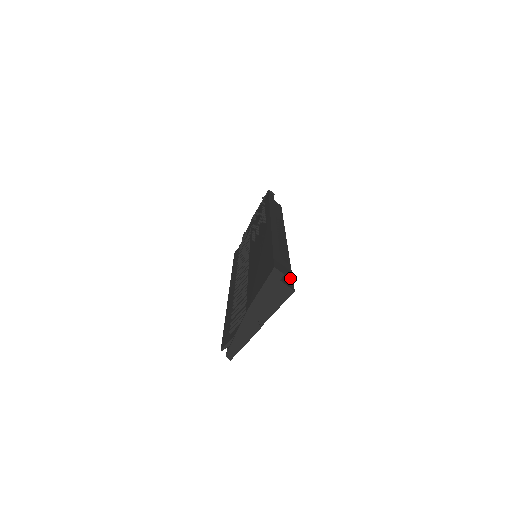
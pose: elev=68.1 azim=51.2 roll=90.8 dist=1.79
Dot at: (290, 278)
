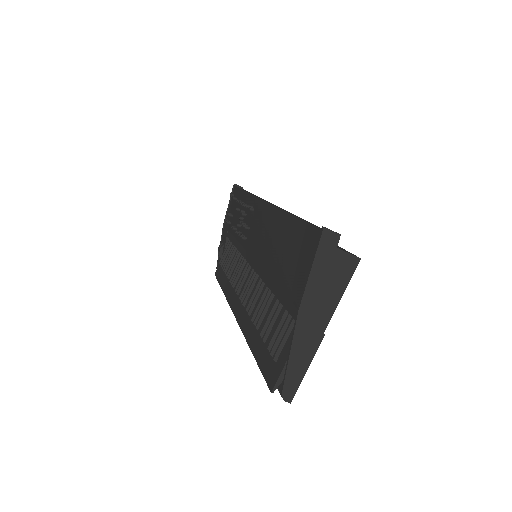
Dot at: (340, 247)
